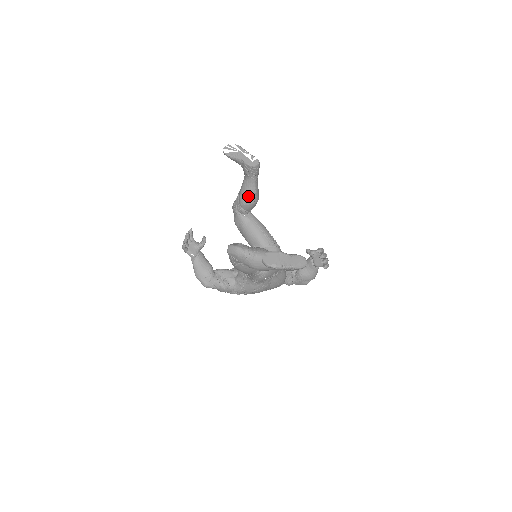
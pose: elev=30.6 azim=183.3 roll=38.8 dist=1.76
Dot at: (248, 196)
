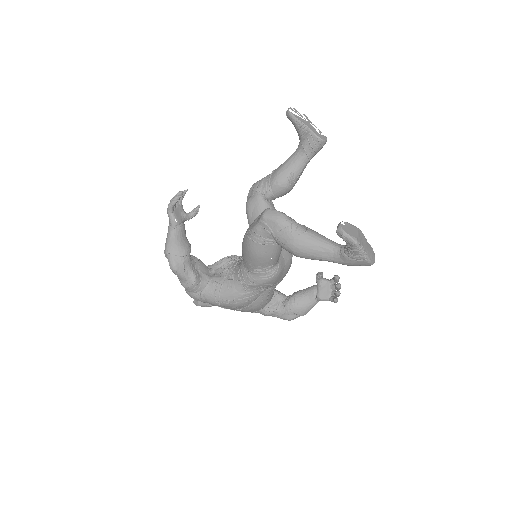
Dot at: (289, 176)
